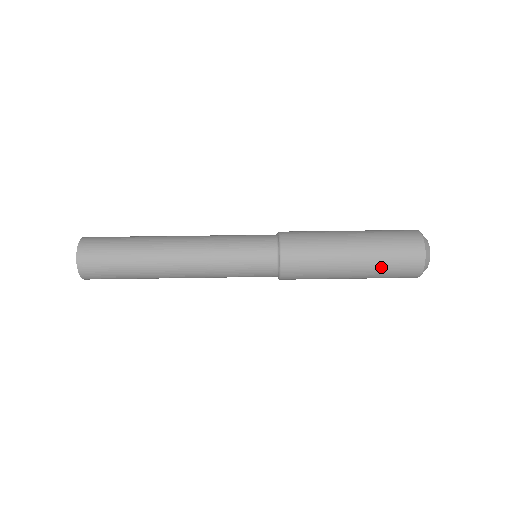
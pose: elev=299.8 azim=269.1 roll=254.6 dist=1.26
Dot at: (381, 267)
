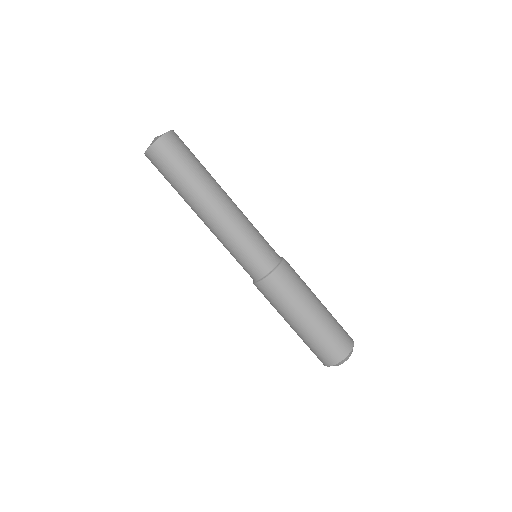
Dot at: (319, 337)
